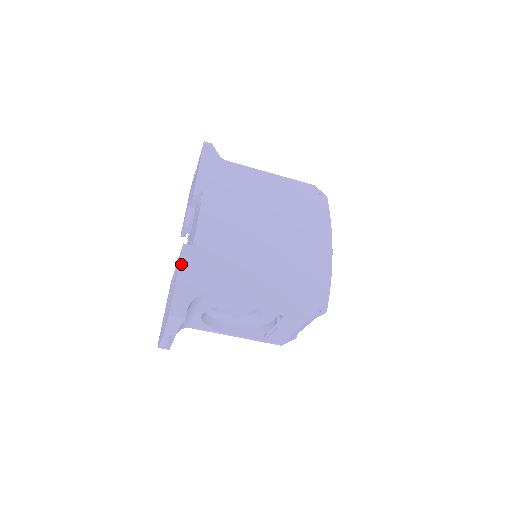
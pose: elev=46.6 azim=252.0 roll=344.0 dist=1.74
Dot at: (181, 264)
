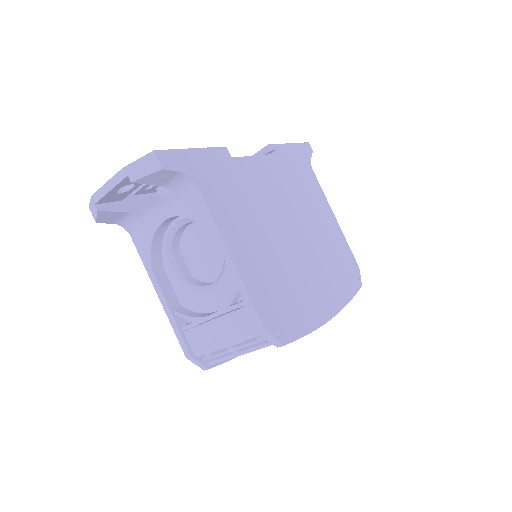
Dot at: (208, 150)
